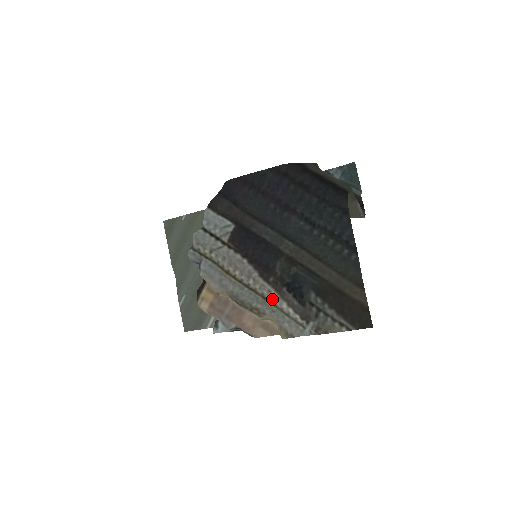
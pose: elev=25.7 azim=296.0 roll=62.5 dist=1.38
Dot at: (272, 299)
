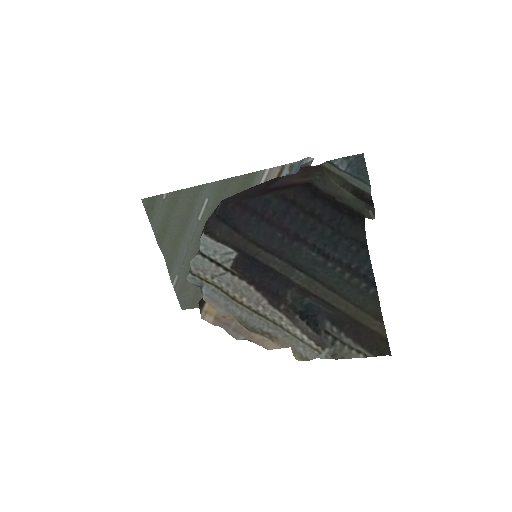
Dot at: (284, 325)
